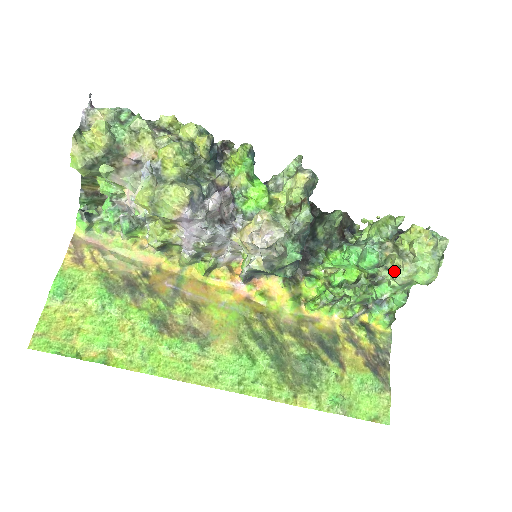
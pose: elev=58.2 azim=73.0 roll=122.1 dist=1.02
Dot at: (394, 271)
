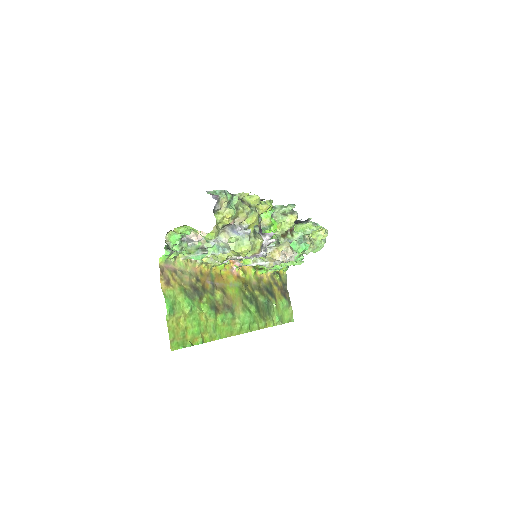
Dot at: occluded
